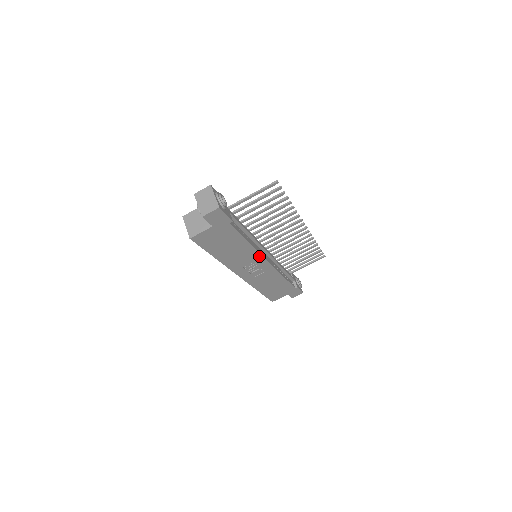
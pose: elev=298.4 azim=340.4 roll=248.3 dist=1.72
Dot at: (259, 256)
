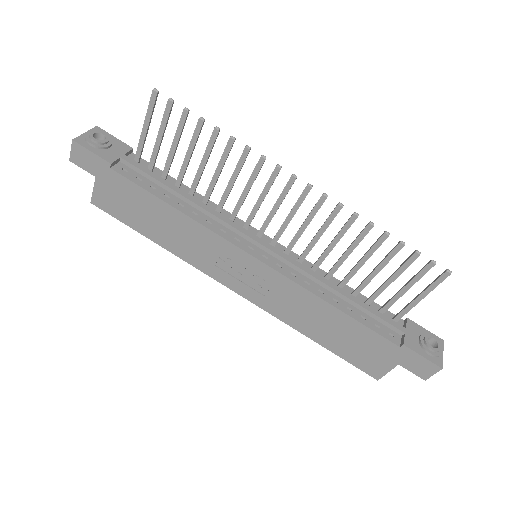
Dot at: (223, 242)
